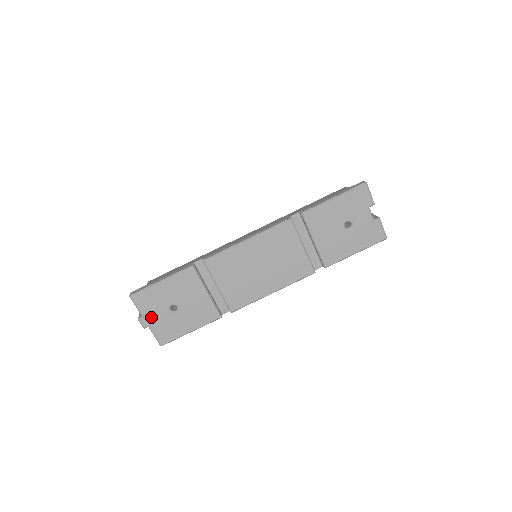
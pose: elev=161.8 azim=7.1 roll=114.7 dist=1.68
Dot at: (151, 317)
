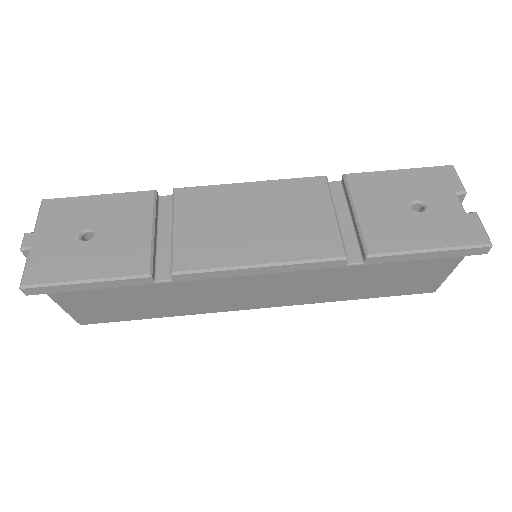
Dot at: (45, 235)
